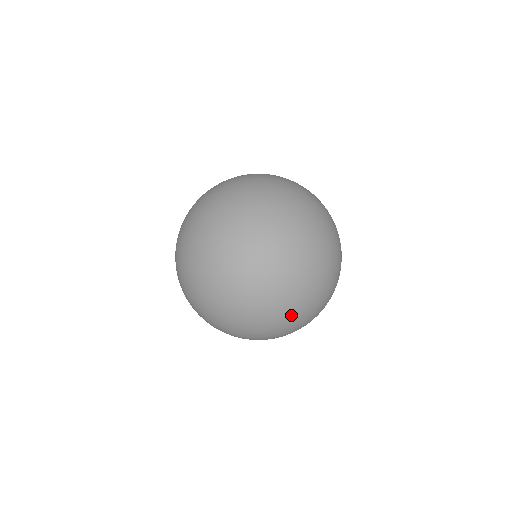
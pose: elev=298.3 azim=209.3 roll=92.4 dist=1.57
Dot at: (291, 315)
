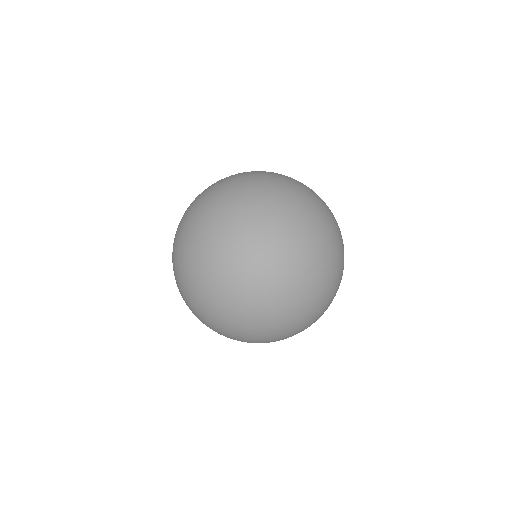
Dot at: occluded
